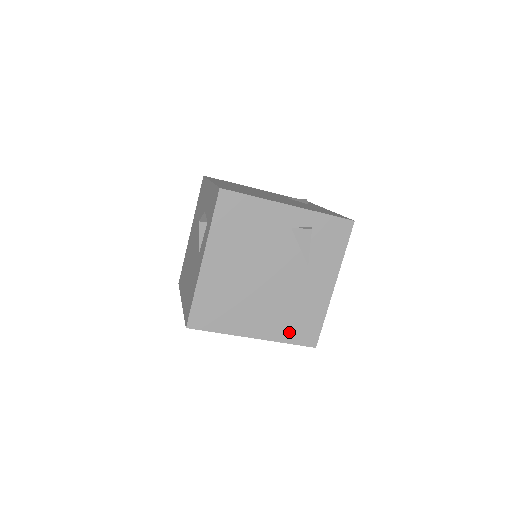
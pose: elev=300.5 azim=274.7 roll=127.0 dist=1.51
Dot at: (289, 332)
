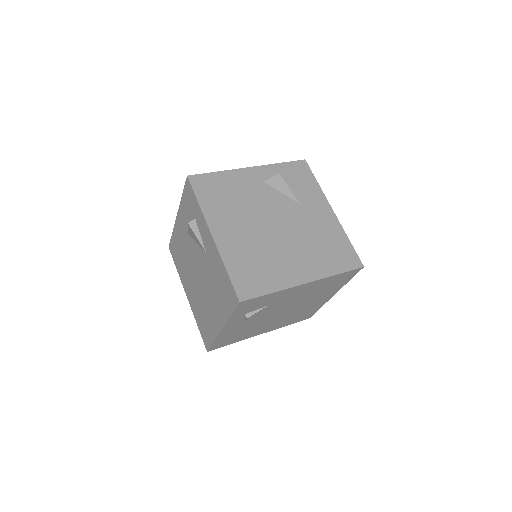
Dot at: (331, 263)
